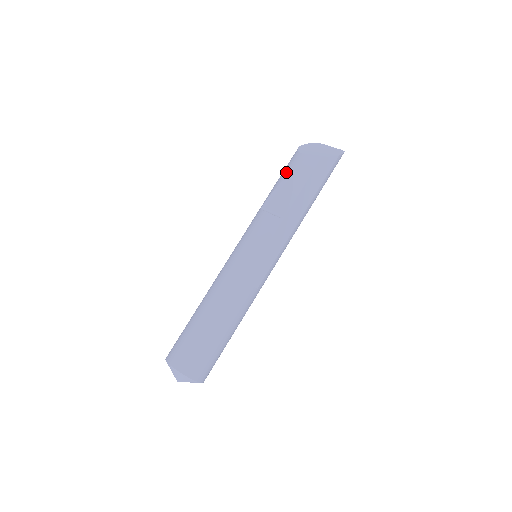
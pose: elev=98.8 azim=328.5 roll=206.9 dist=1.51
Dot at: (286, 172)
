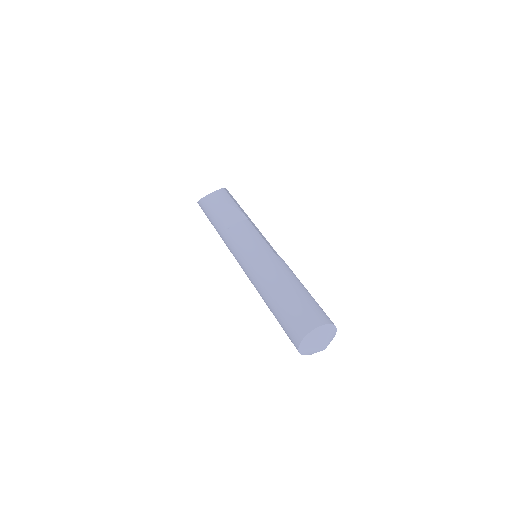
Dot at: (215, 205)
